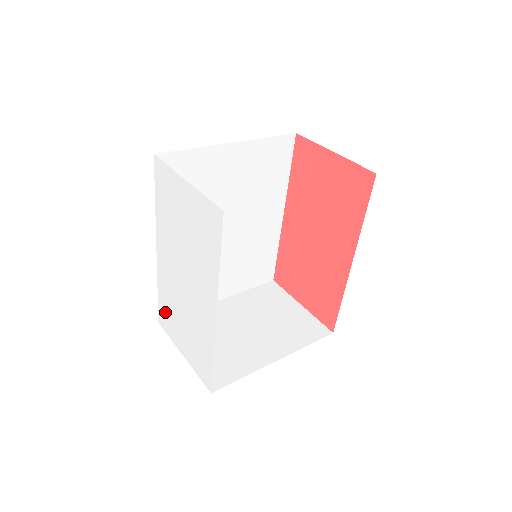
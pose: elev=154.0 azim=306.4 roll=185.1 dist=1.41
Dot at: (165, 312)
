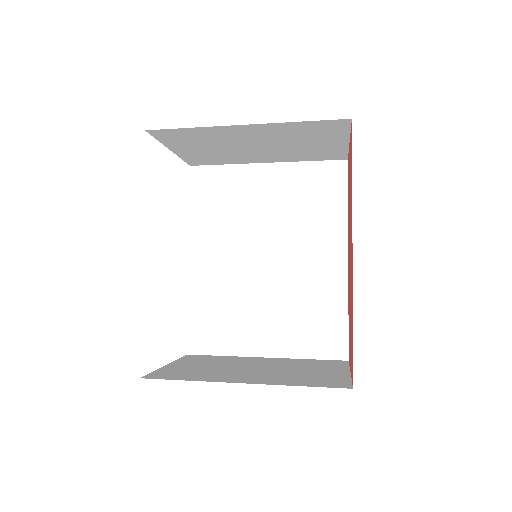
Dot at: occluded
